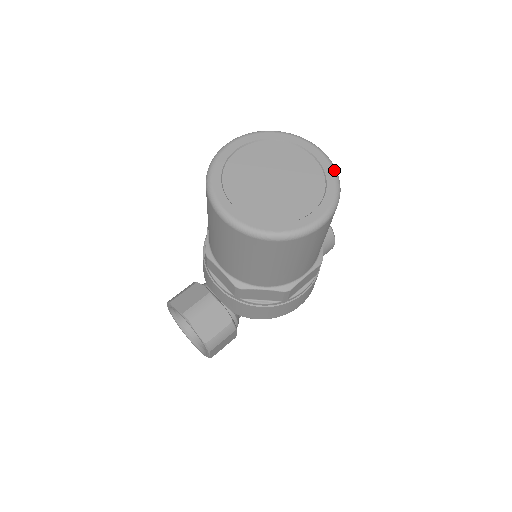
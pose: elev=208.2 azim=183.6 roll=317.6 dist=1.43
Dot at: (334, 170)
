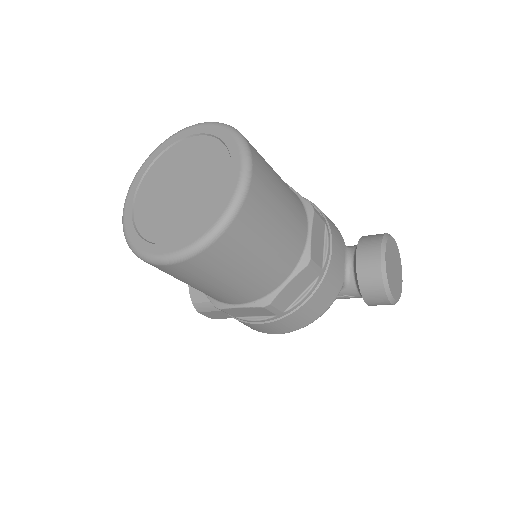
Dot at: (228, 209)
